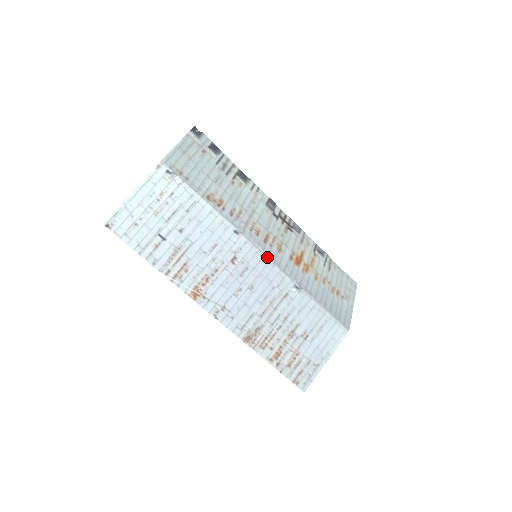
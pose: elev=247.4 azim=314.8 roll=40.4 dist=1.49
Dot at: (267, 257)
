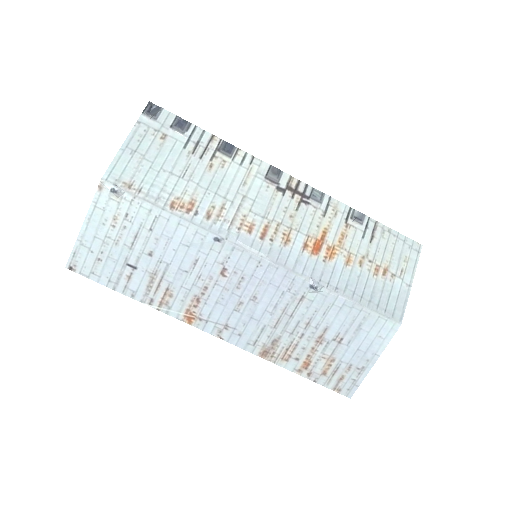
Dot at: (266, 259)
